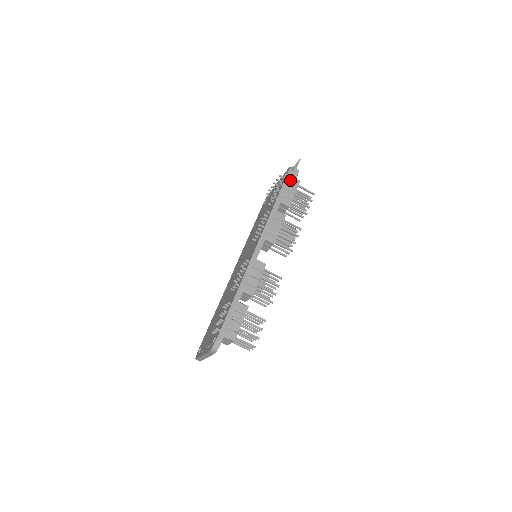
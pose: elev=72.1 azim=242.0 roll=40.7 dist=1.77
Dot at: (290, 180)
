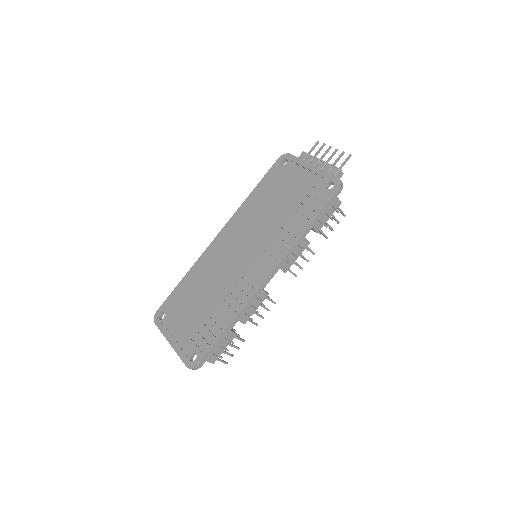
Dot at: (333, 202)
